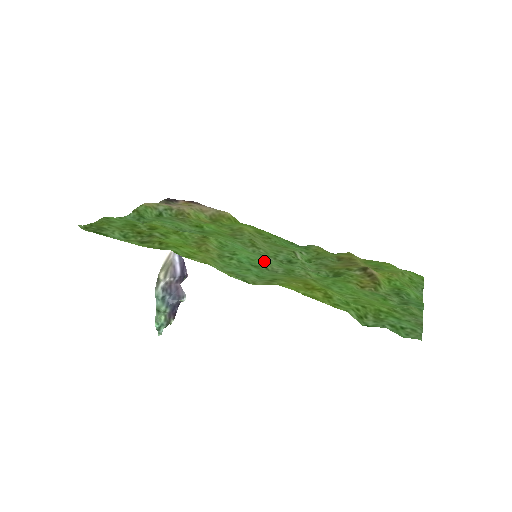
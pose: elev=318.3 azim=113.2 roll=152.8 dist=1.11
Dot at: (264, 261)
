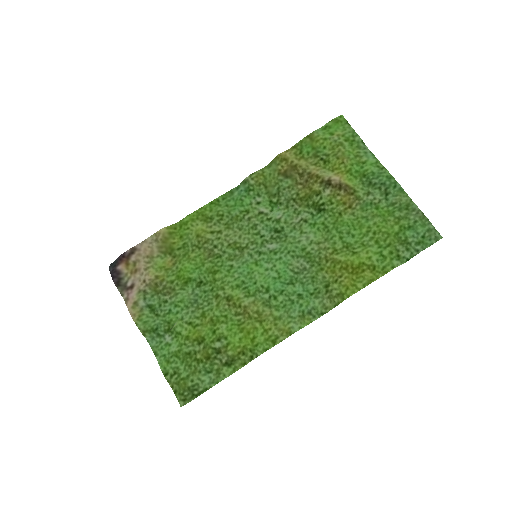
Dot at: (283, 267)
